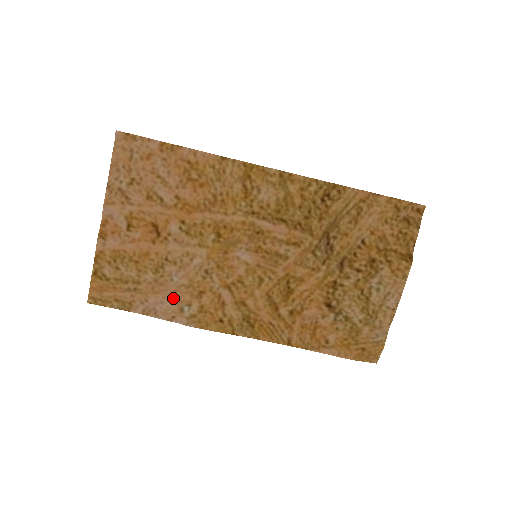
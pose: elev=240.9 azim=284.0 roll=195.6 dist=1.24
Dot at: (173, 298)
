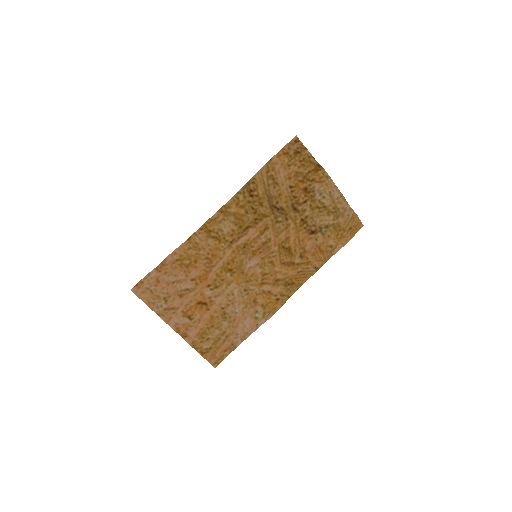
Dot at: (246, 319)
